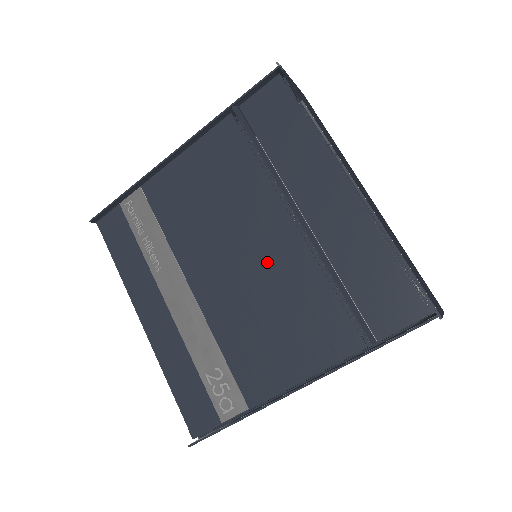
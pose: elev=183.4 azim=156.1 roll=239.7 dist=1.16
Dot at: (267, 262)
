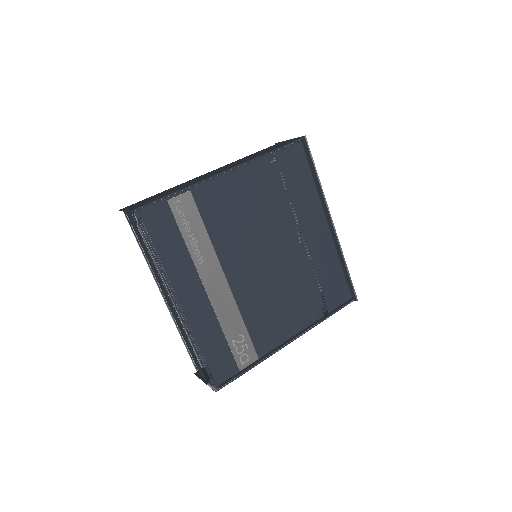
Dot at: (280, 265)
